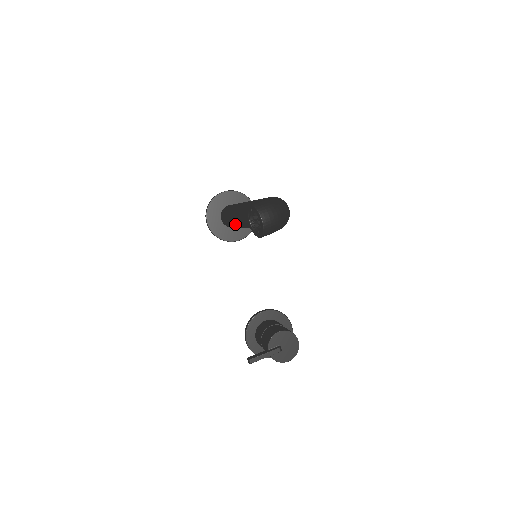
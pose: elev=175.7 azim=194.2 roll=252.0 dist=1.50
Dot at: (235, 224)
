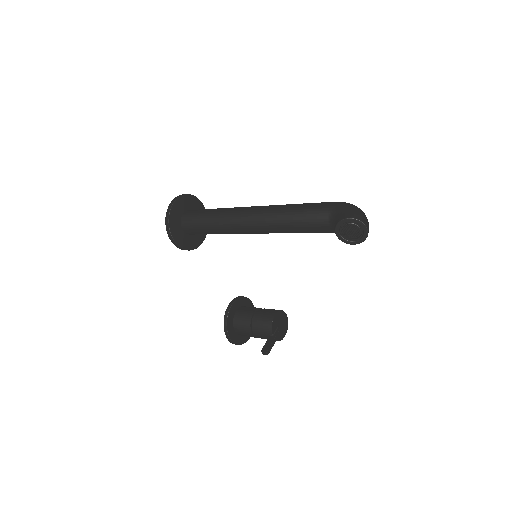
Dot at: (235, 232)
